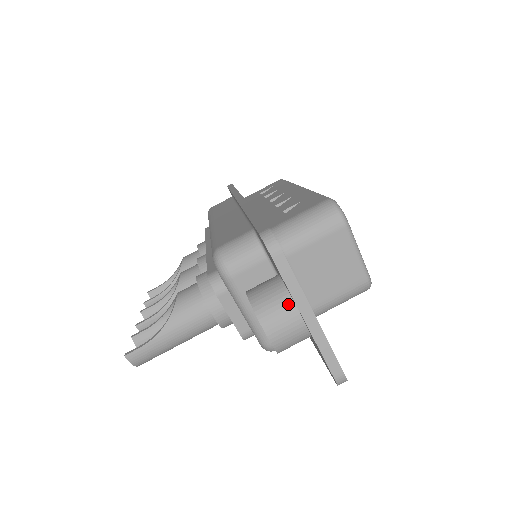
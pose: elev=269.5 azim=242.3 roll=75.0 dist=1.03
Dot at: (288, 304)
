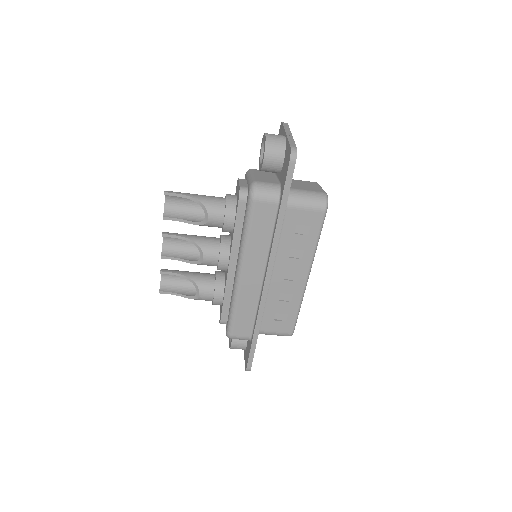
Dot at: (242, 349)
